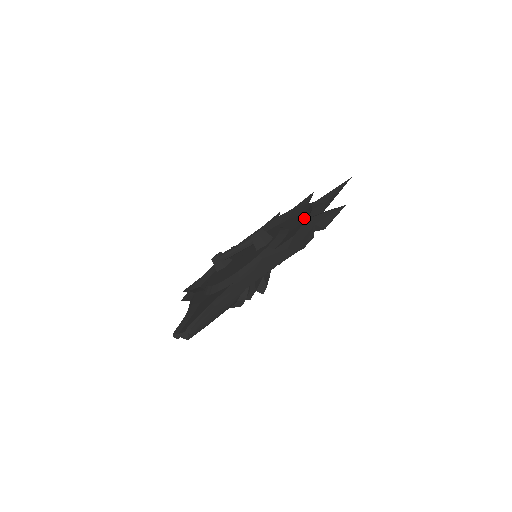
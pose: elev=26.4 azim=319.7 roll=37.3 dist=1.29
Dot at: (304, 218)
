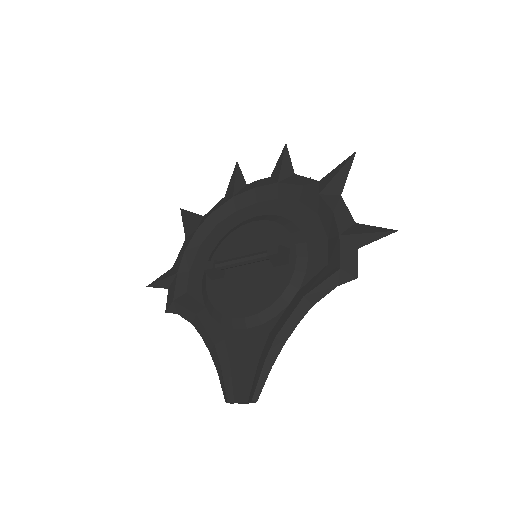
Dot at: (318, 217)
